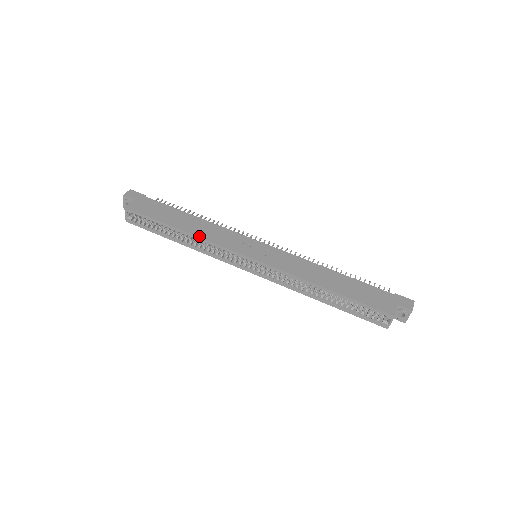
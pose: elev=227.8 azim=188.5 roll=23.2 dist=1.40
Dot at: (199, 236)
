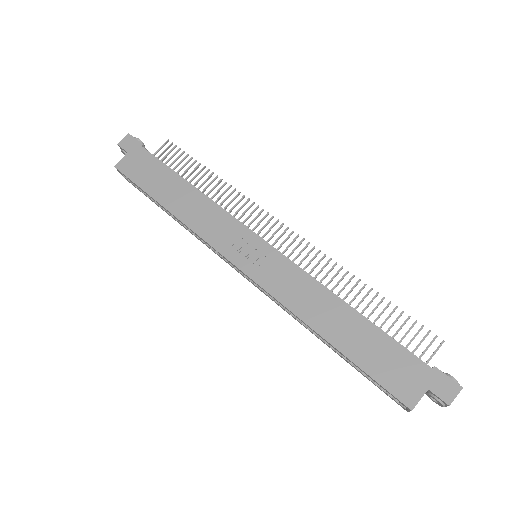
Dot at: (185, 222)
